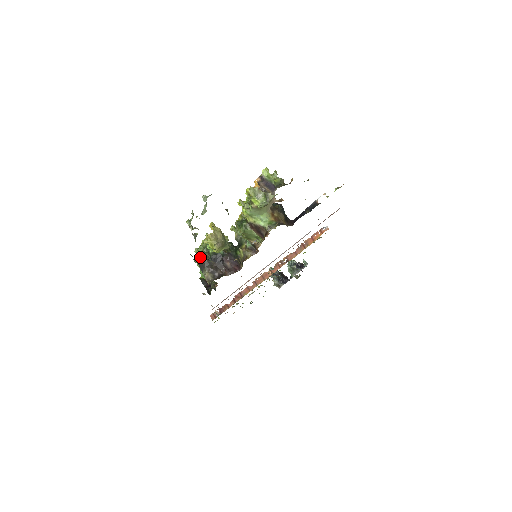
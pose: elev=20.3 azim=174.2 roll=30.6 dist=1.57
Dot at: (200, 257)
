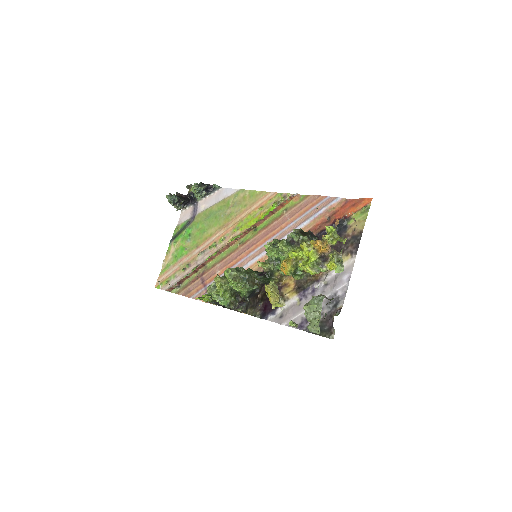
Dot at: (240, 305)
